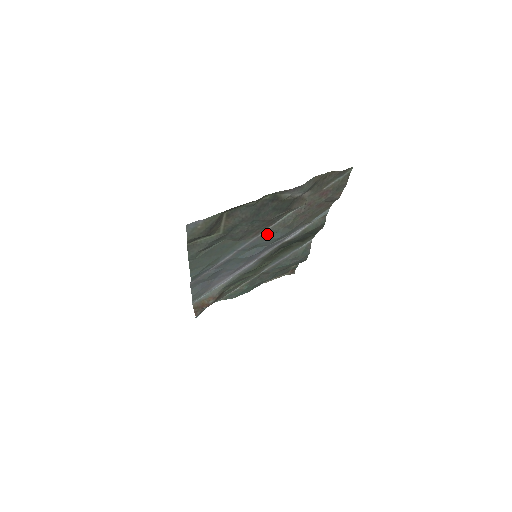
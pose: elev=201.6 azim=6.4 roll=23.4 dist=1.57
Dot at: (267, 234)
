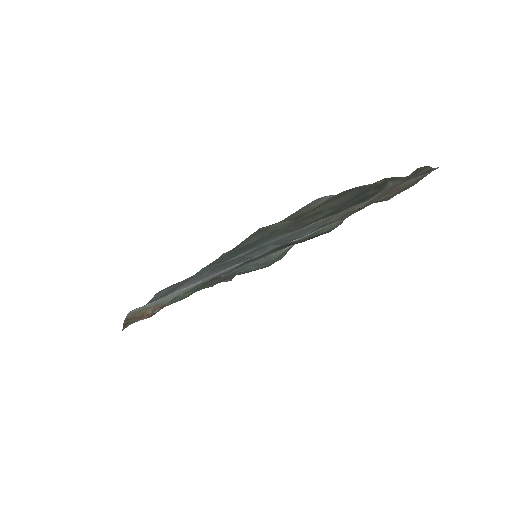
Dot at: (303, 230)
